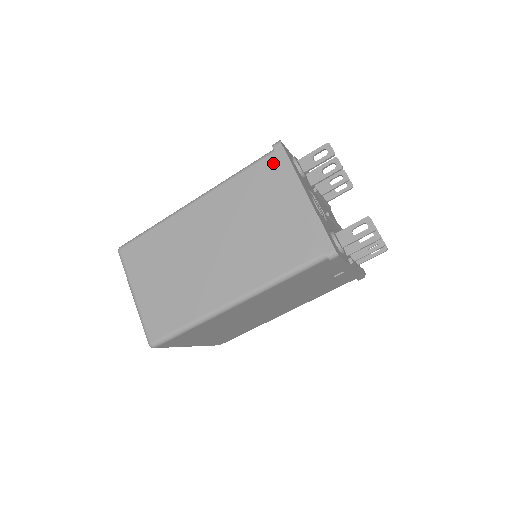
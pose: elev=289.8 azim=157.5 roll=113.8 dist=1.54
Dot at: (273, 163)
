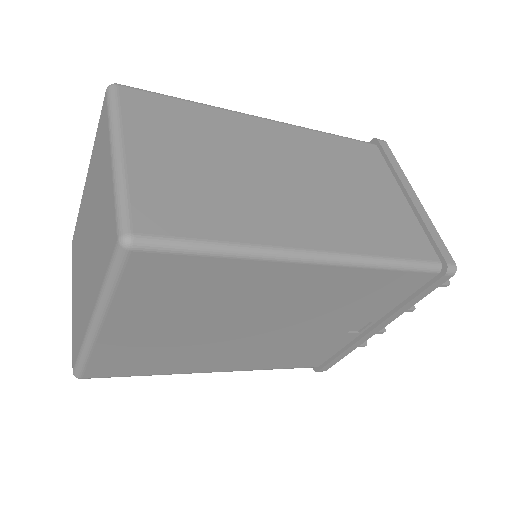
Dot at: (375, 152)
